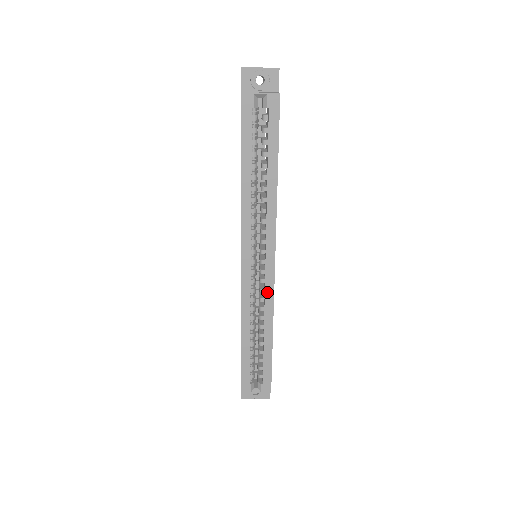
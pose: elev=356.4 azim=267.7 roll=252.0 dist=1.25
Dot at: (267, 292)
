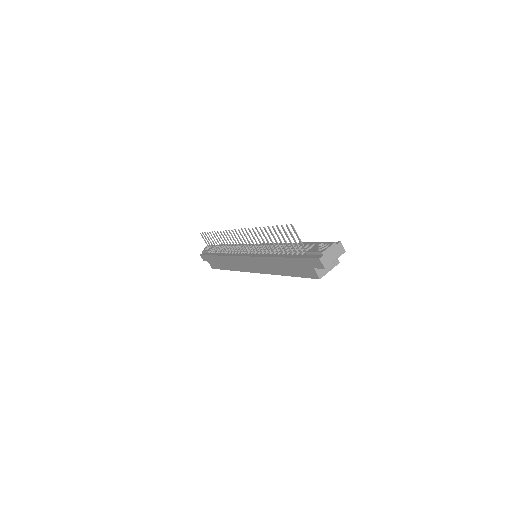
Dot at: occluded
